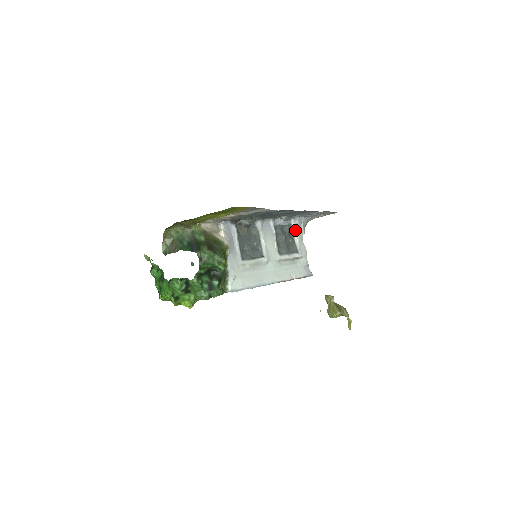
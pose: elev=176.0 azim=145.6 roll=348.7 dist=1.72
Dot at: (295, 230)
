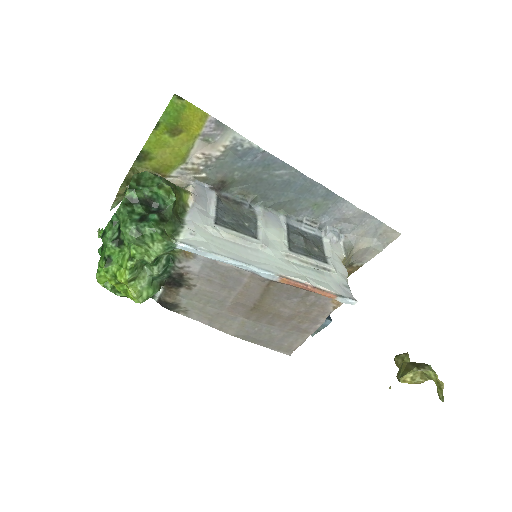
Dot at: (327, 244)
